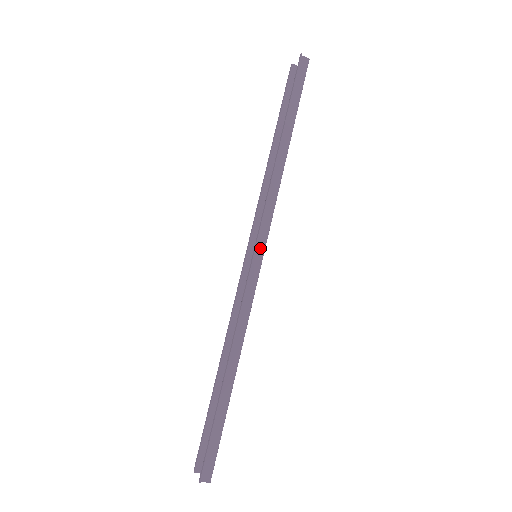
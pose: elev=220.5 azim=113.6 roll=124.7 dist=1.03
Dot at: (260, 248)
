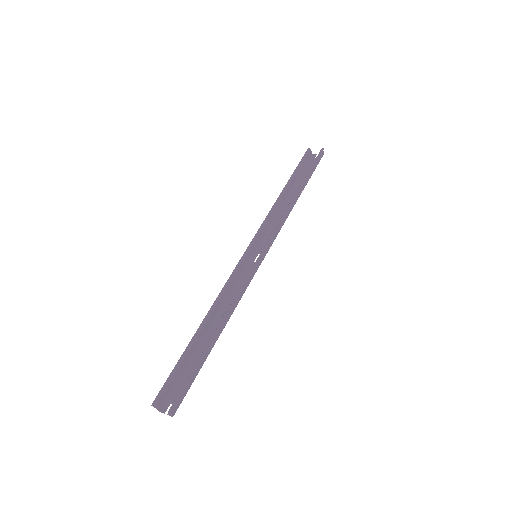
Dot at: (265, 252)
